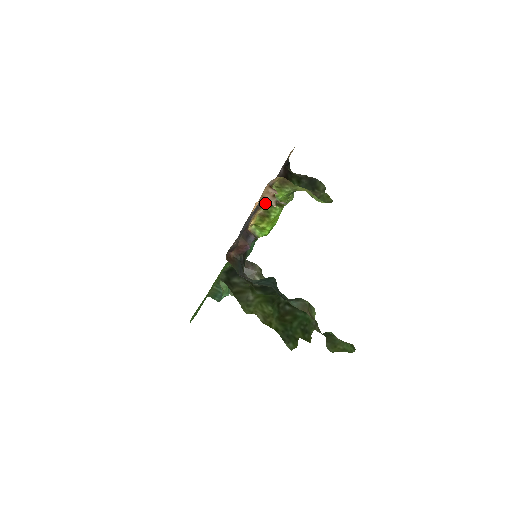
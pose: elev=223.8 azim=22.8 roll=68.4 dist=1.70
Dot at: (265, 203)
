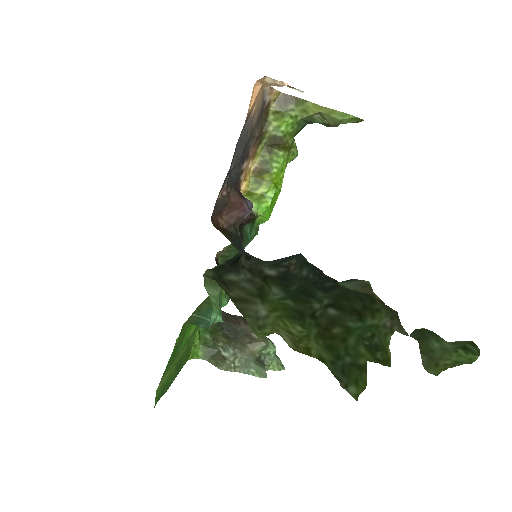
Dot at: (260, 146)
